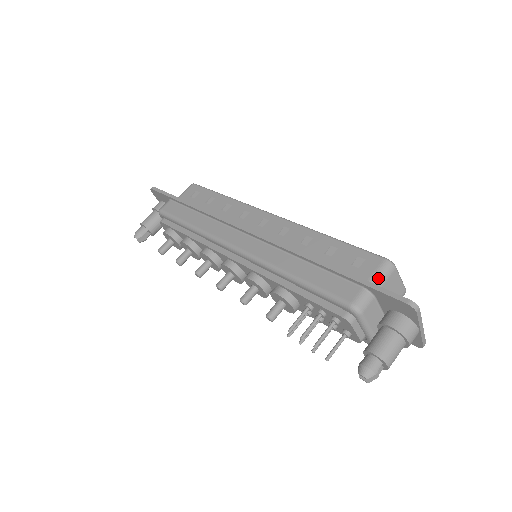
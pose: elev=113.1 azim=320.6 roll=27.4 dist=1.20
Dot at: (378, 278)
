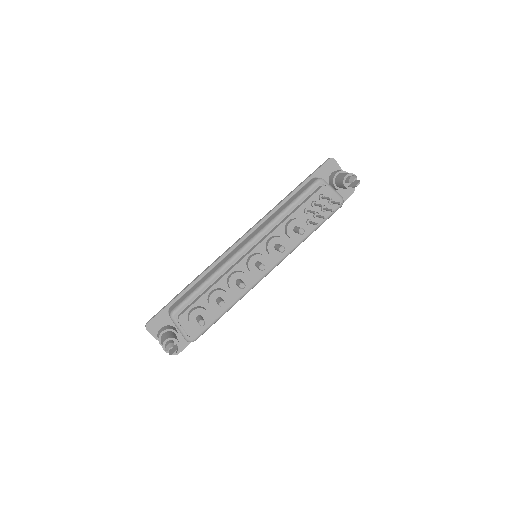
Dot at: occluded
